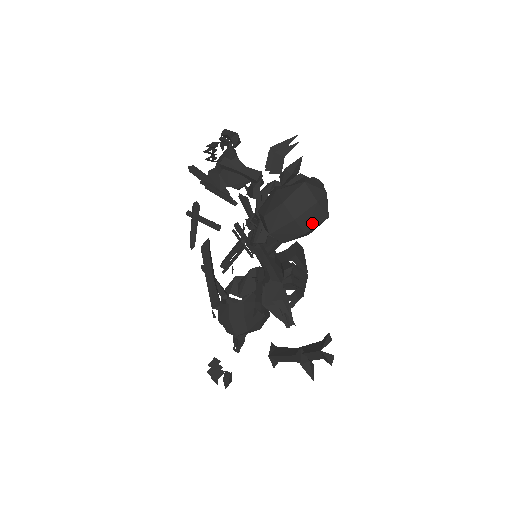
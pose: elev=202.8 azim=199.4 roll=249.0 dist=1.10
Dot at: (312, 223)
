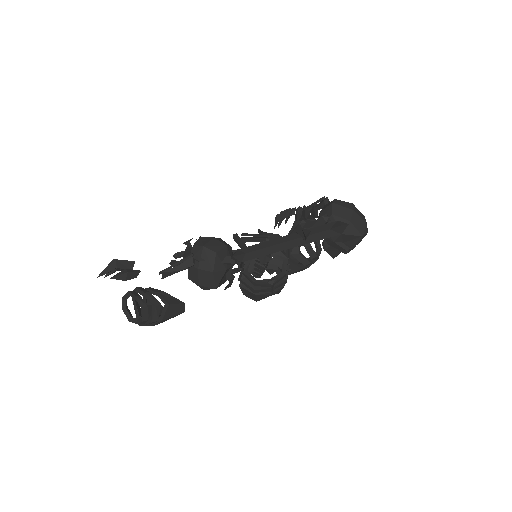
Dot at: (356, 224)
